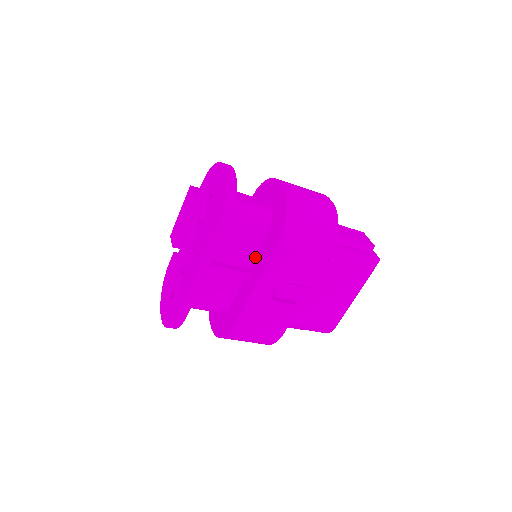
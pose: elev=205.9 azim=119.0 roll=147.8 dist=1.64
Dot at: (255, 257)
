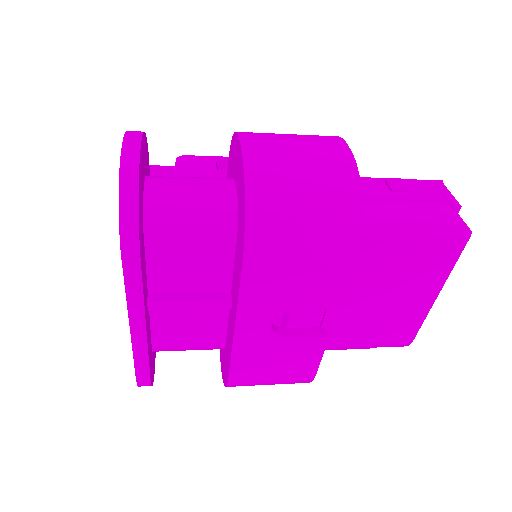
Dot at: (232, 274)
